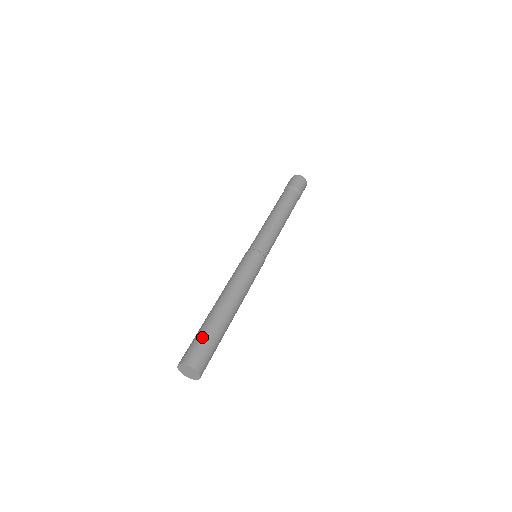
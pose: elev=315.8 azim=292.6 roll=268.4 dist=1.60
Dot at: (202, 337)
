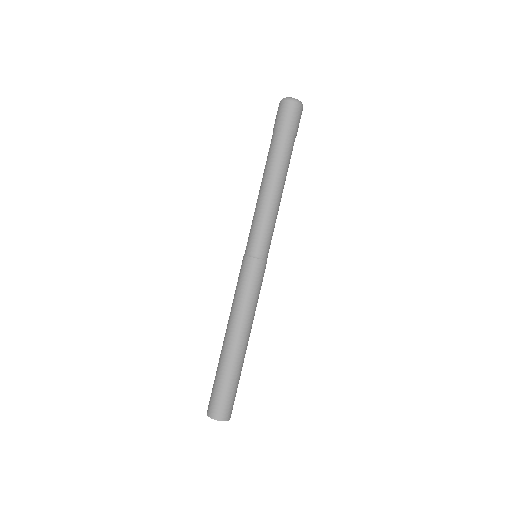
Dot at: (223, 388)
